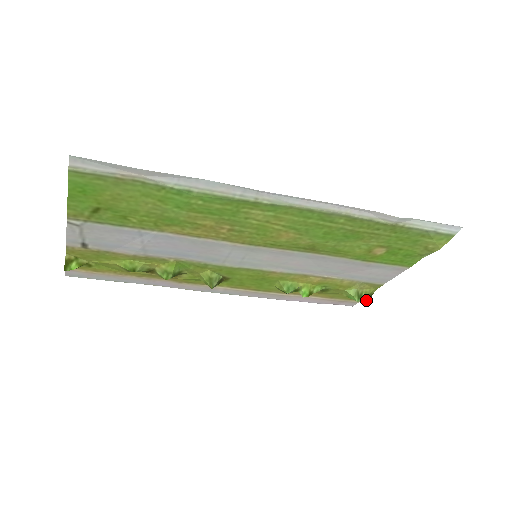
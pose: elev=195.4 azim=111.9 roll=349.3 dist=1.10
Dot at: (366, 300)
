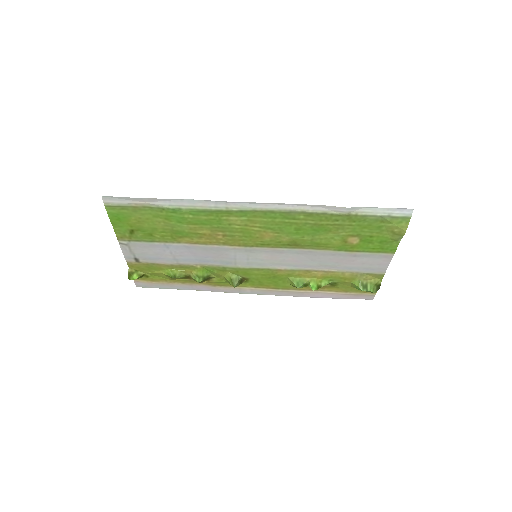
Dot at: (373, 290)
